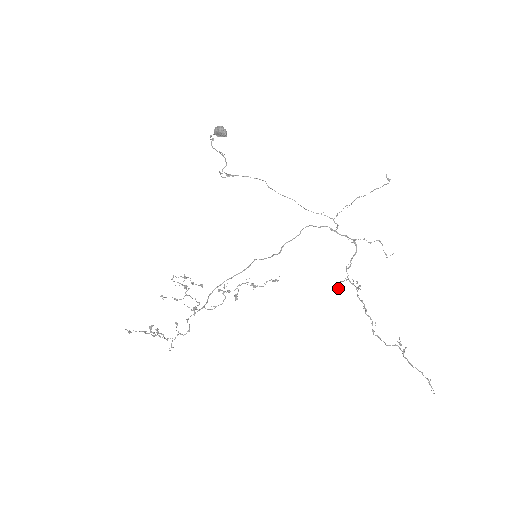
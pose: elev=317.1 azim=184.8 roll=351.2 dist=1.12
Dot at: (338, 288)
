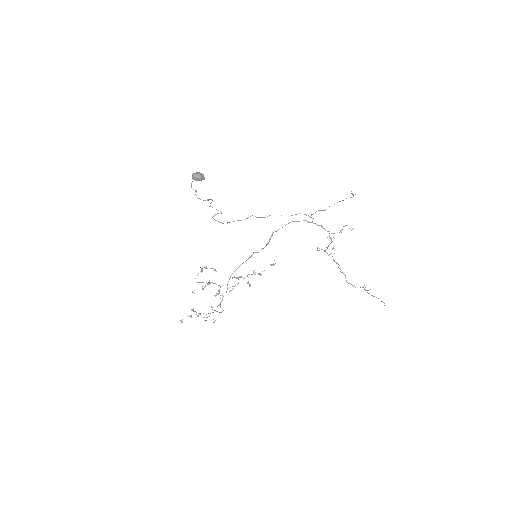
Dot at: (317, 250)
